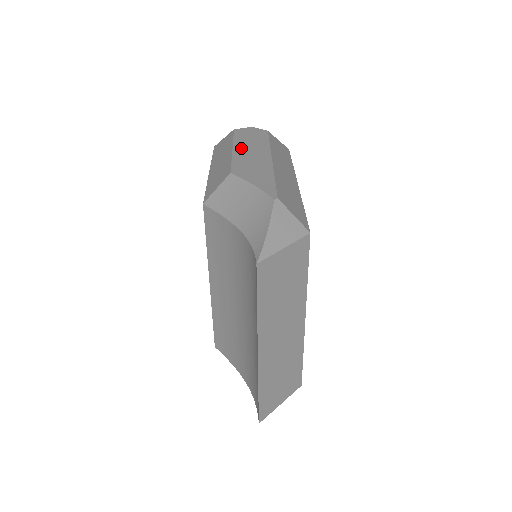
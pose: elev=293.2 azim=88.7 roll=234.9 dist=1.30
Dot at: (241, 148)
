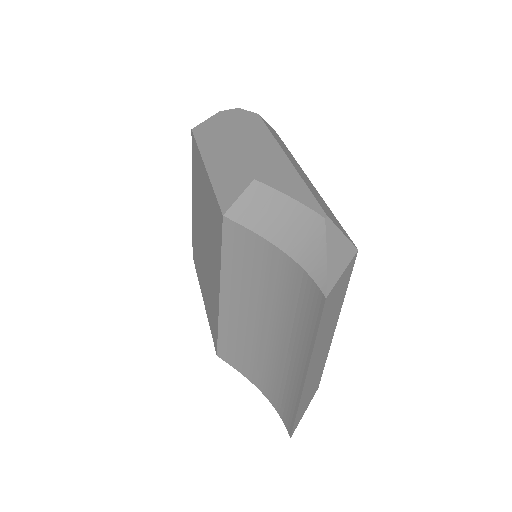
Dot at: (244, 141)
